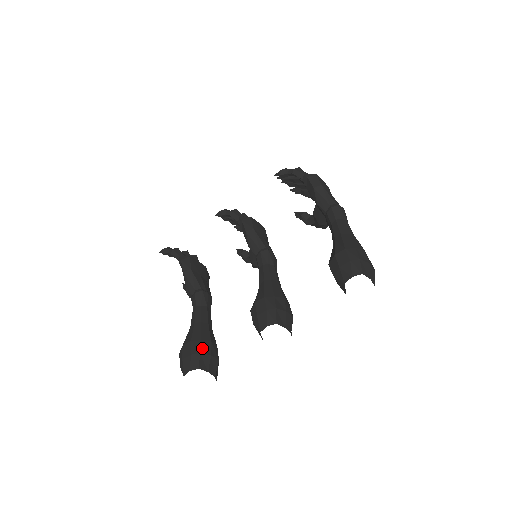
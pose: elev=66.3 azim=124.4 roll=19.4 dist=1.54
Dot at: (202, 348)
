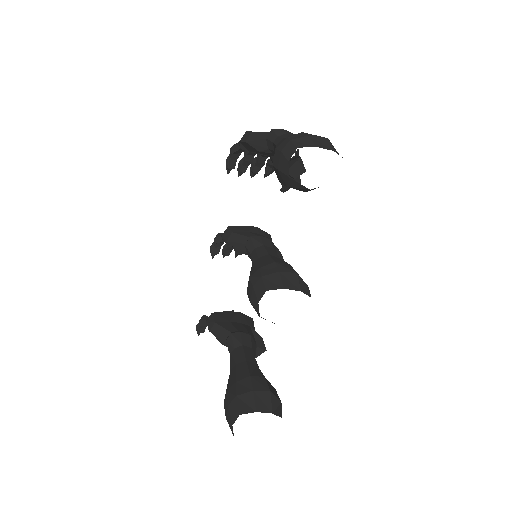
Dot at: (238, 389)
